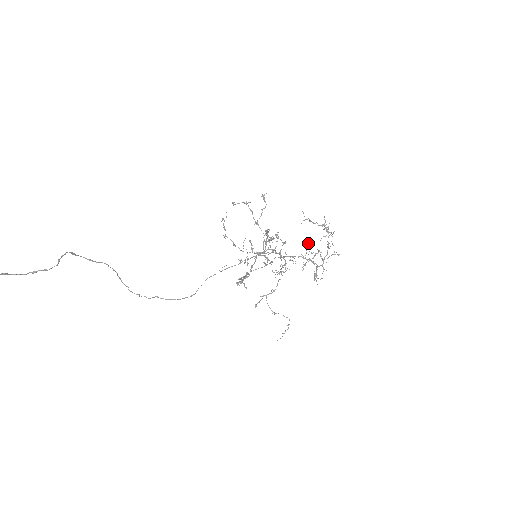
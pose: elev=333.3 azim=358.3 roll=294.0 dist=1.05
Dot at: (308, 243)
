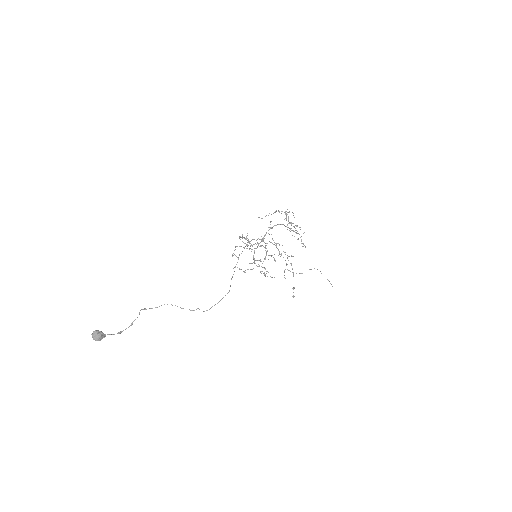
Dot at: occluded
